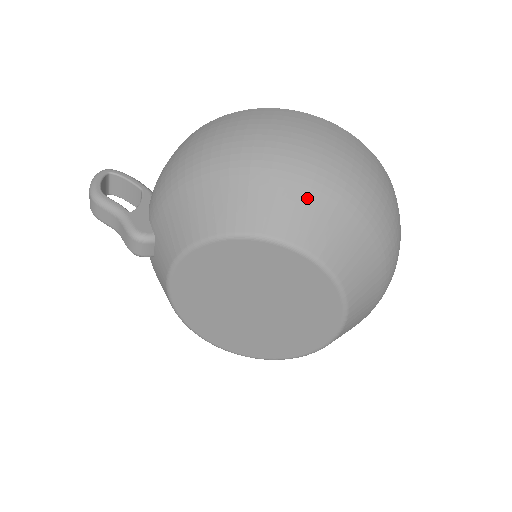
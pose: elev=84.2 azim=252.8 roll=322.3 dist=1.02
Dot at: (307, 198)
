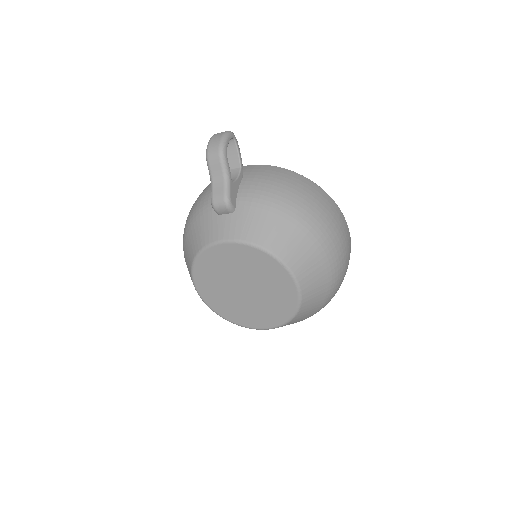
Dot at: (323, 276)
